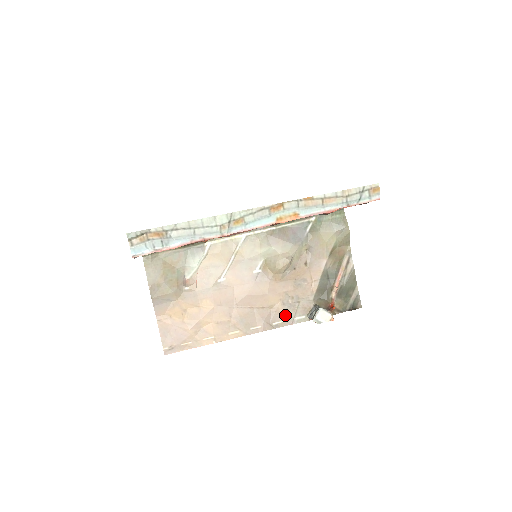
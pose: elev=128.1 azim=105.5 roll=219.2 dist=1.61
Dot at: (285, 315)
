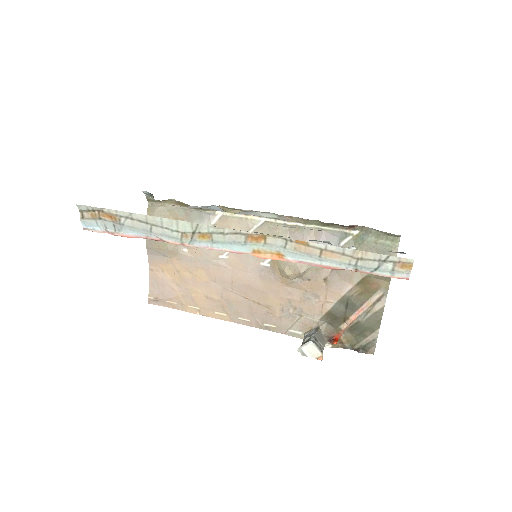
Dot at: (280, 322)
